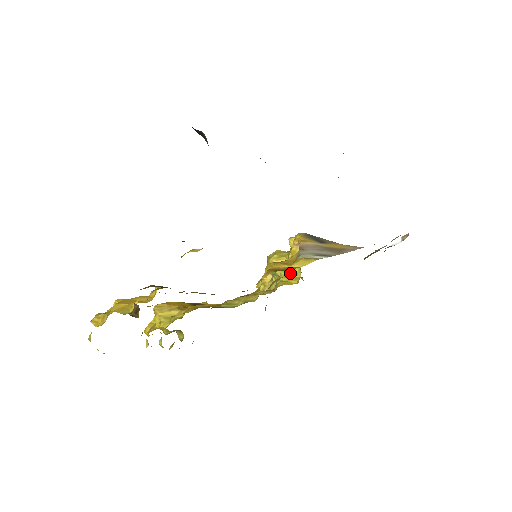
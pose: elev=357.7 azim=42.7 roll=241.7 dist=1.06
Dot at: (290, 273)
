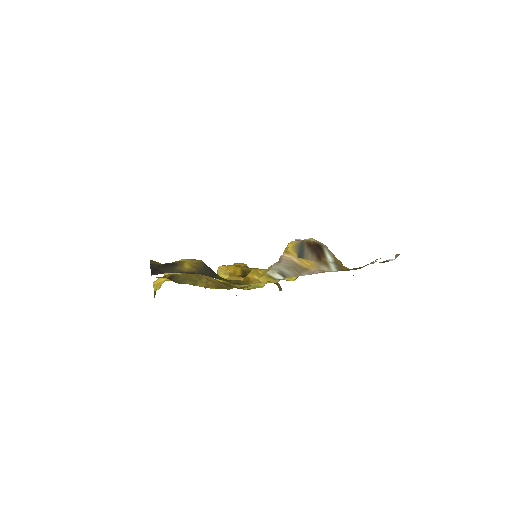
Dot at: occluded
